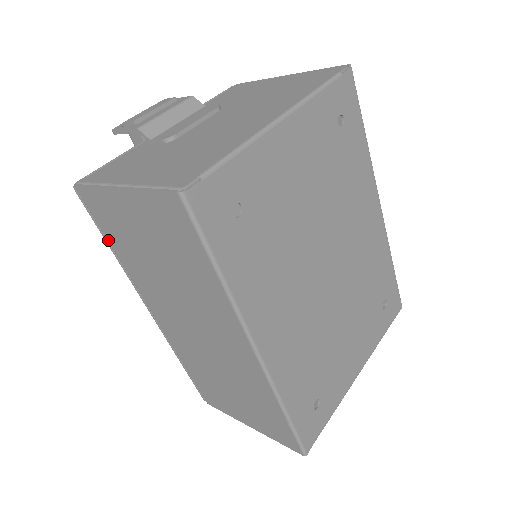
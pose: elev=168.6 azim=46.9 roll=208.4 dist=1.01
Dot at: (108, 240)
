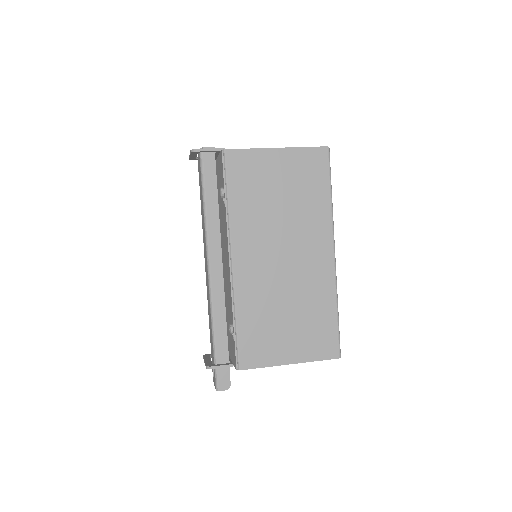
Dot at: (229, 192)
